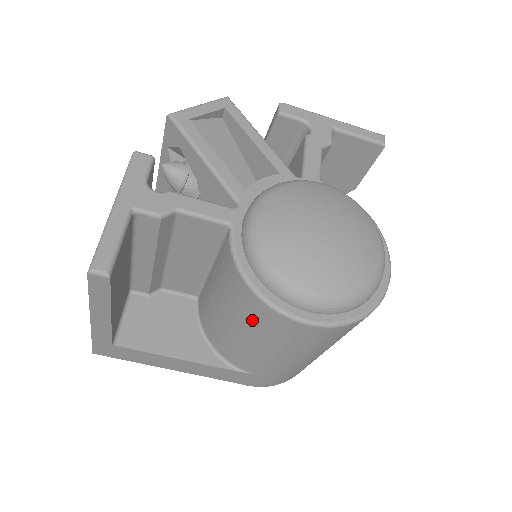
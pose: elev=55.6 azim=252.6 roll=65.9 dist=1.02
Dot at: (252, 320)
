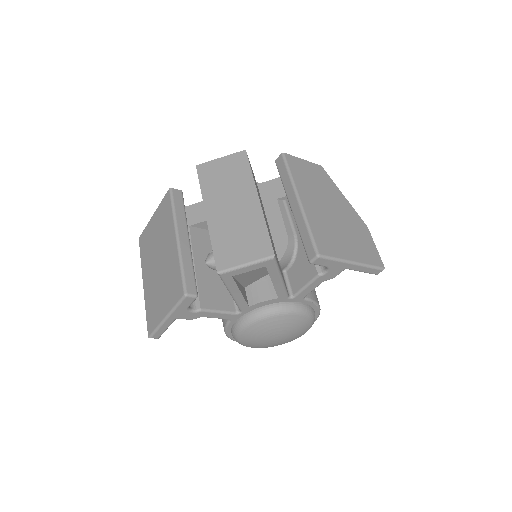
Dot at: occluded
